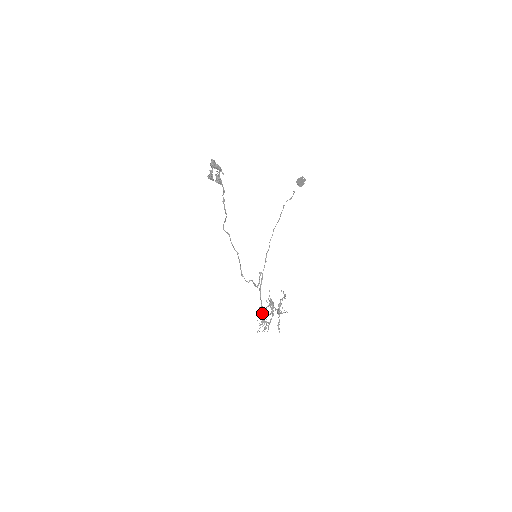
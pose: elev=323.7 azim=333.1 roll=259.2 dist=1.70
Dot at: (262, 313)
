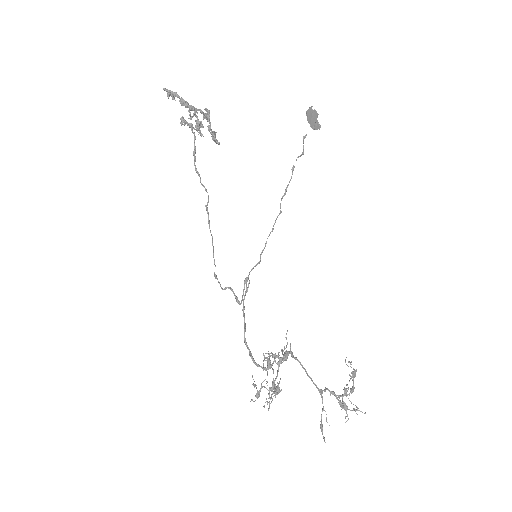
Dot at: occluded
